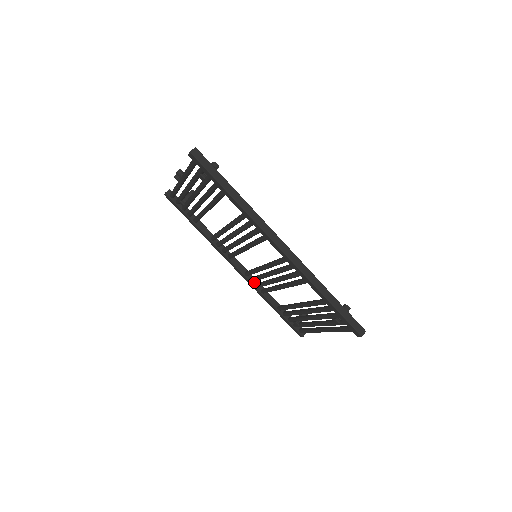
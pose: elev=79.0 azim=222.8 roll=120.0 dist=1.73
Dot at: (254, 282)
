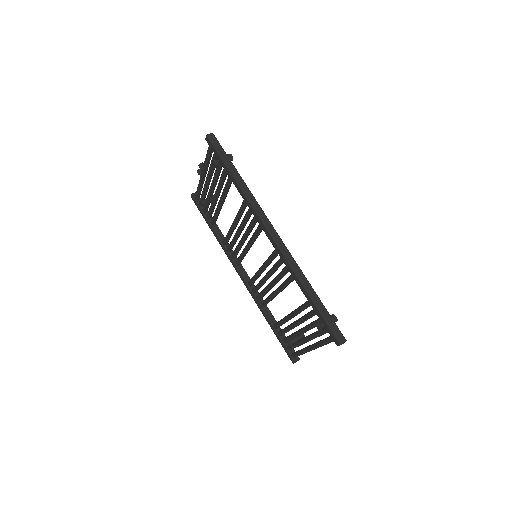
Dot at: (256, 294)
